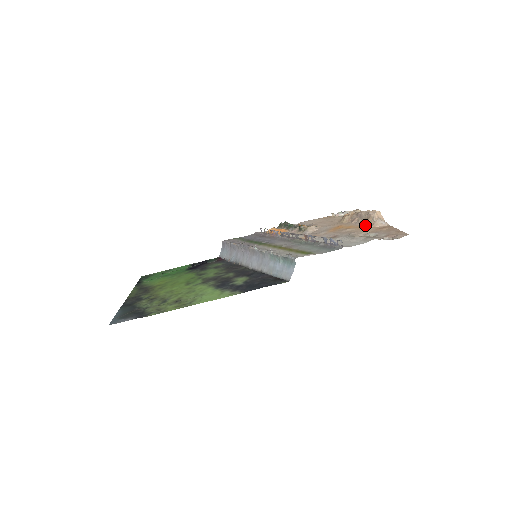
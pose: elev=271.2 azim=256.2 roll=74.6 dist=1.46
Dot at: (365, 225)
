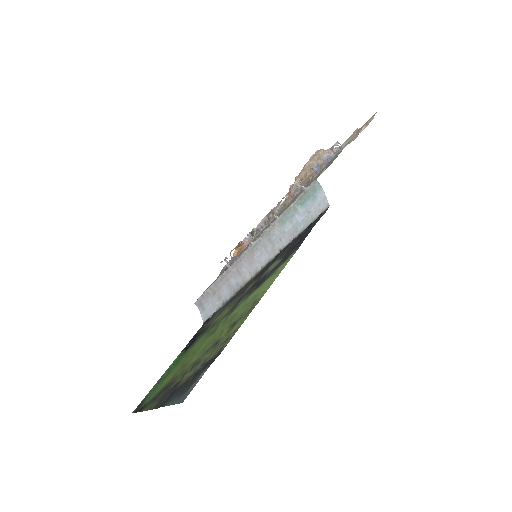
Dot at: (323, 161)
